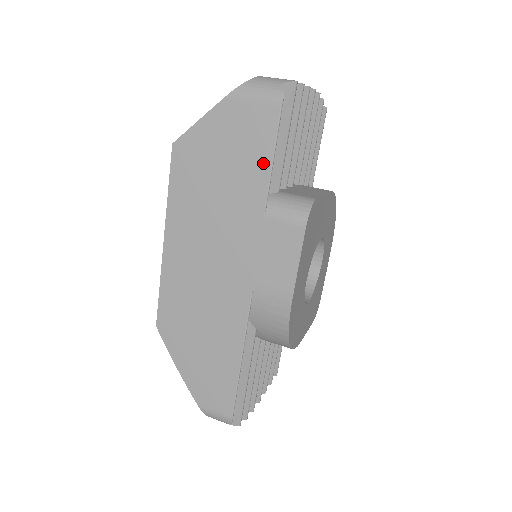
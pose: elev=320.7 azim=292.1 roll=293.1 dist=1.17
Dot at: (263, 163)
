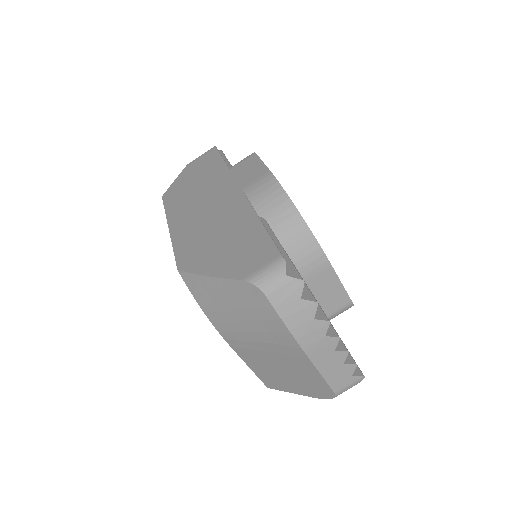
Dot at: occluded
